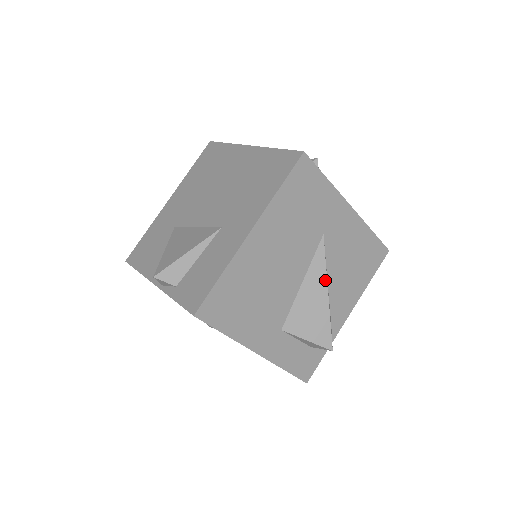
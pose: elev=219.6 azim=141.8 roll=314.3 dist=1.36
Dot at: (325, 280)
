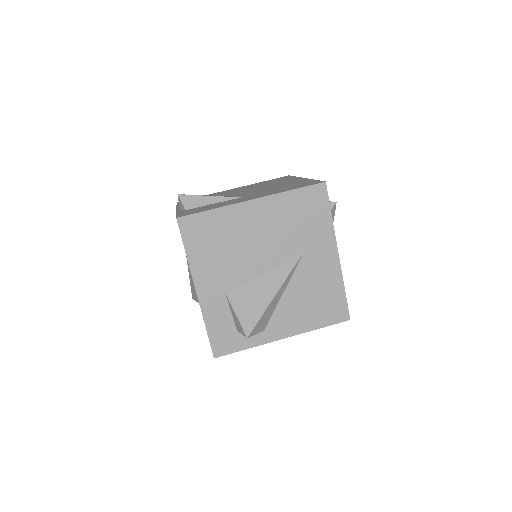
Dot at: (281, 284)
